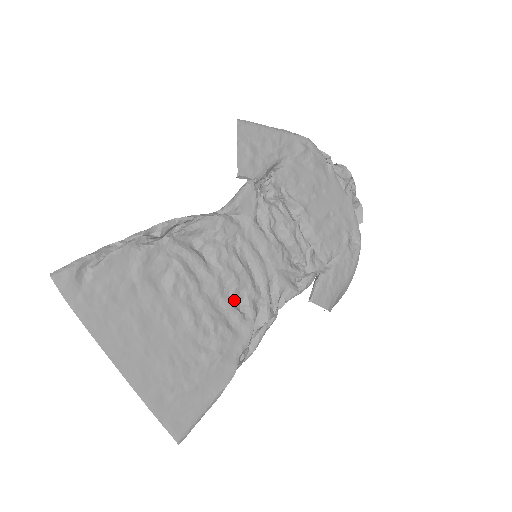
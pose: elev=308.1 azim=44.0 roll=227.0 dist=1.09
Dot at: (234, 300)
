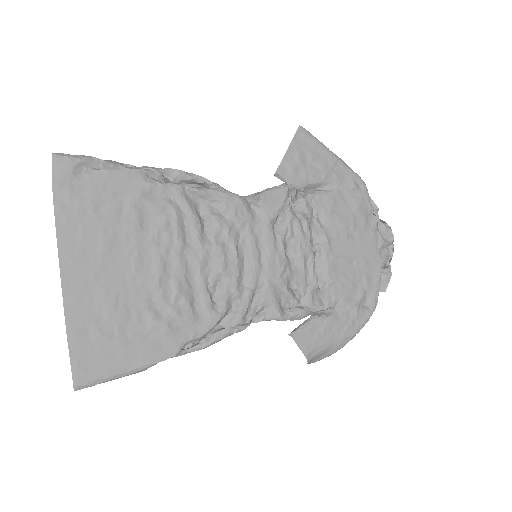
Dot at: (211, 283)
